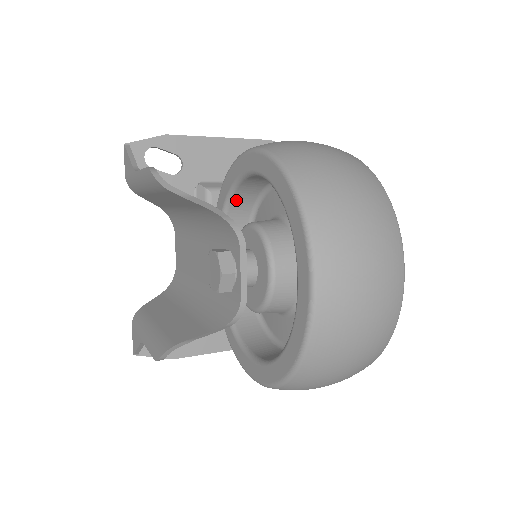
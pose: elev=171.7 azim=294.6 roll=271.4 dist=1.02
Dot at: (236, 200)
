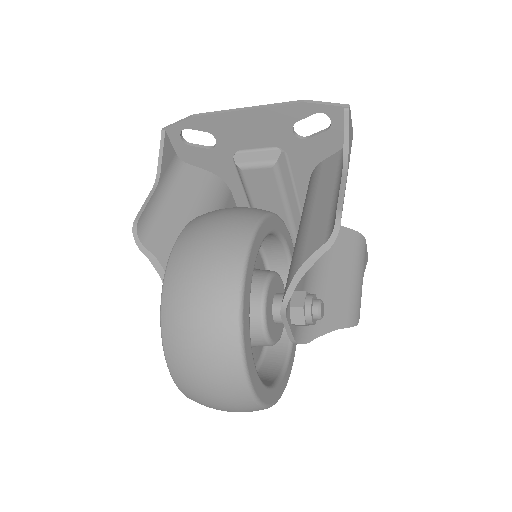
Dot at: occluded
